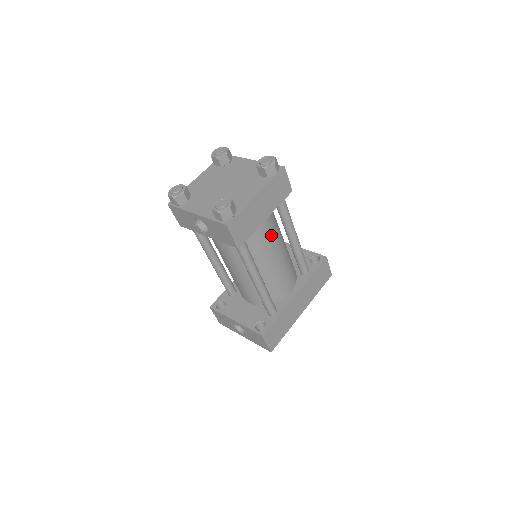
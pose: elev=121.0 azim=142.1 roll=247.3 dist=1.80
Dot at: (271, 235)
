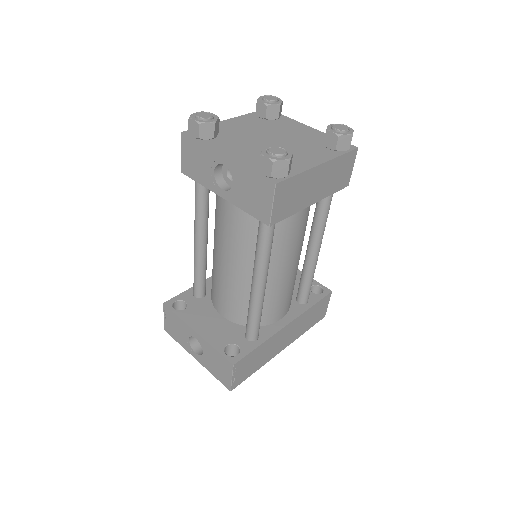
Dot at: (300, 232)
